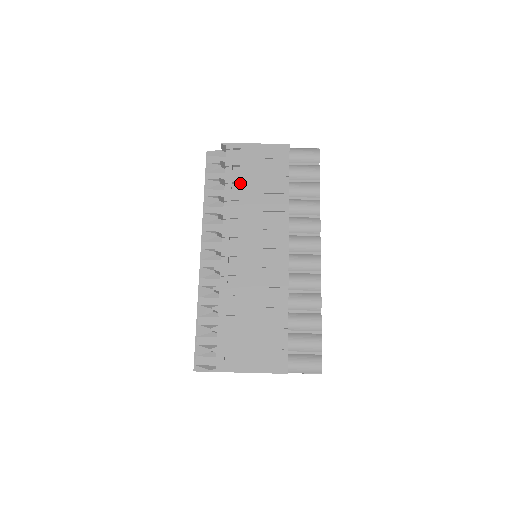
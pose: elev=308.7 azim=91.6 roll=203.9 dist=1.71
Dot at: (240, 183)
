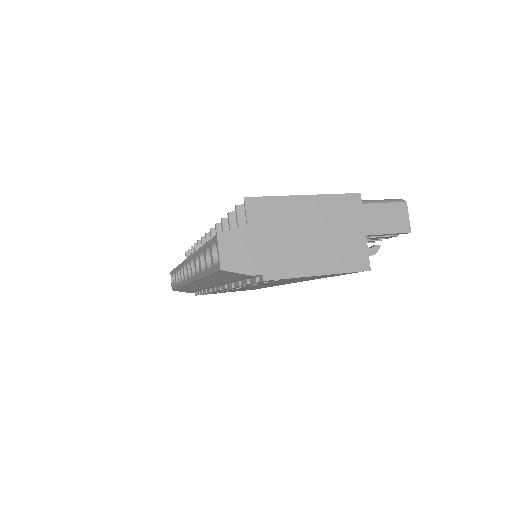
Dot at: occluded
